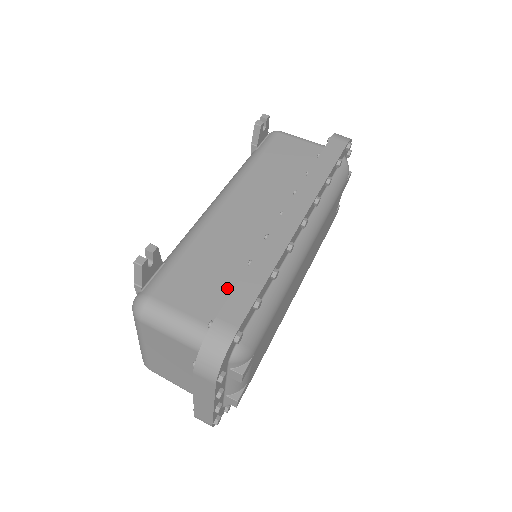
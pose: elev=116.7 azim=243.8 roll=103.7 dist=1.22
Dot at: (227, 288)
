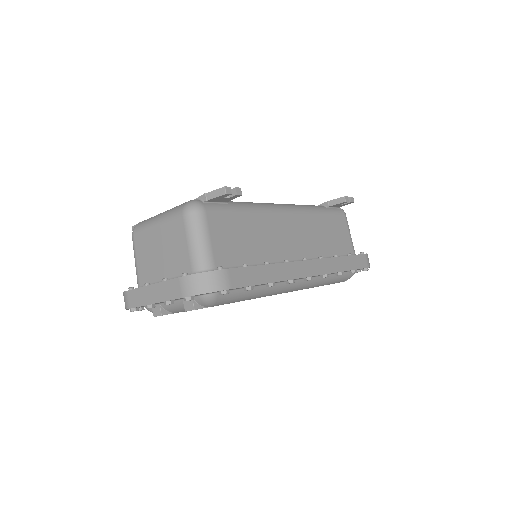
Dot at: (242, 259)
